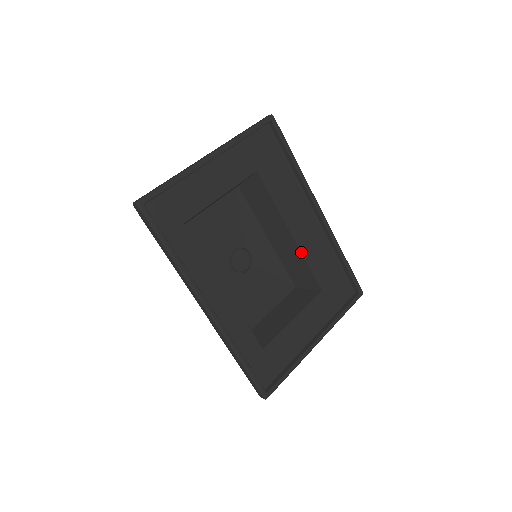
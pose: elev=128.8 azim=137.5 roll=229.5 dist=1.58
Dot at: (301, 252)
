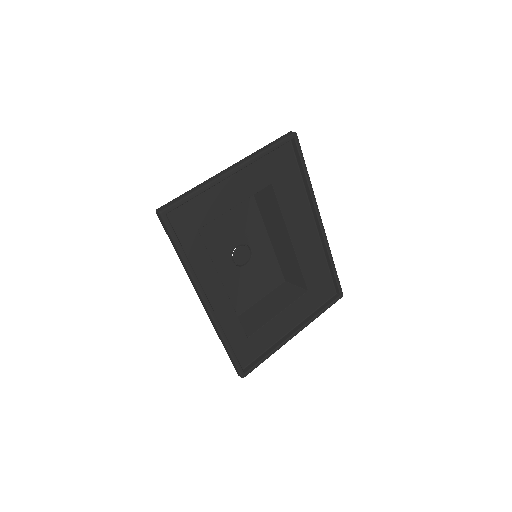
Dot at: (296, 257)
